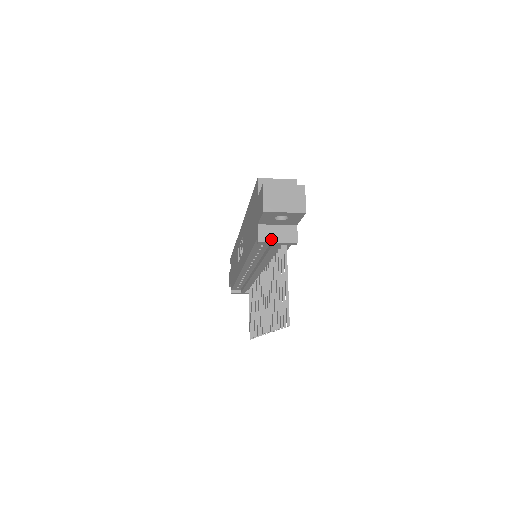
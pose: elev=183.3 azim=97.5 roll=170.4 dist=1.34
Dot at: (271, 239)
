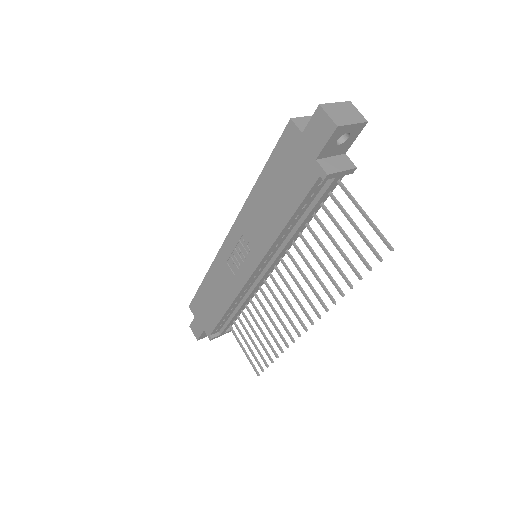
Dot at: (335, 170)
